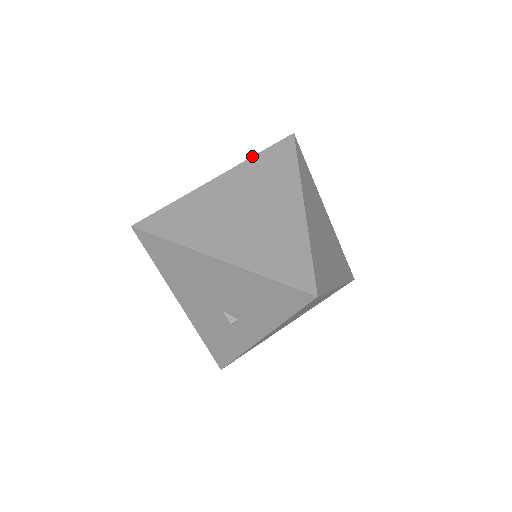
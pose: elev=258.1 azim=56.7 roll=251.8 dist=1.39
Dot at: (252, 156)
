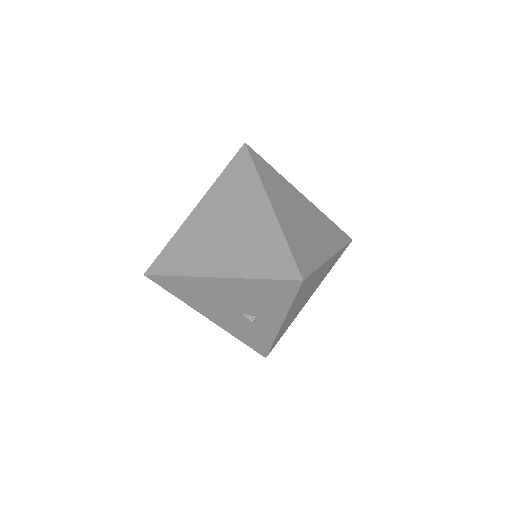
Dot at: occluded
